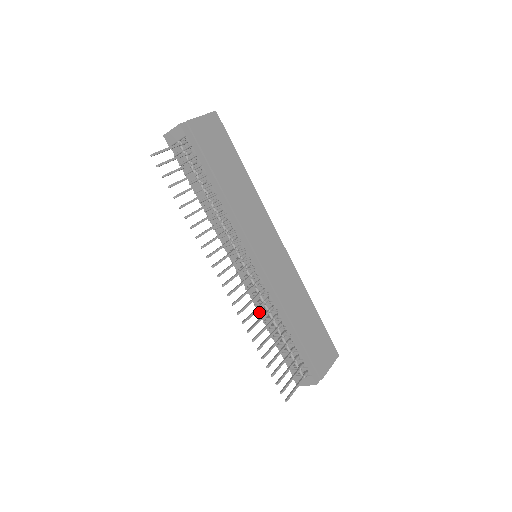
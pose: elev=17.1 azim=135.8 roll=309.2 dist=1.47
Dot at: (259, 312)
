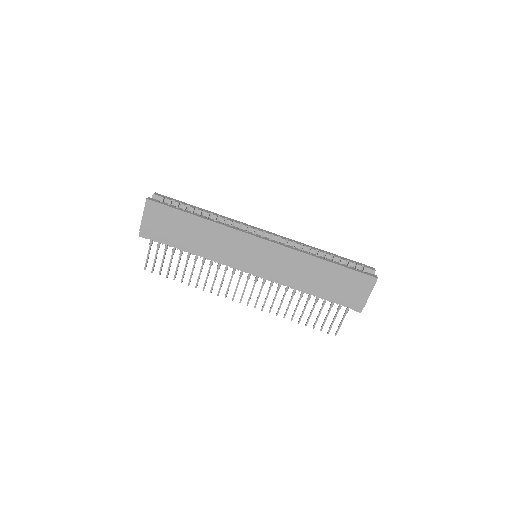
Dot at: occluded
